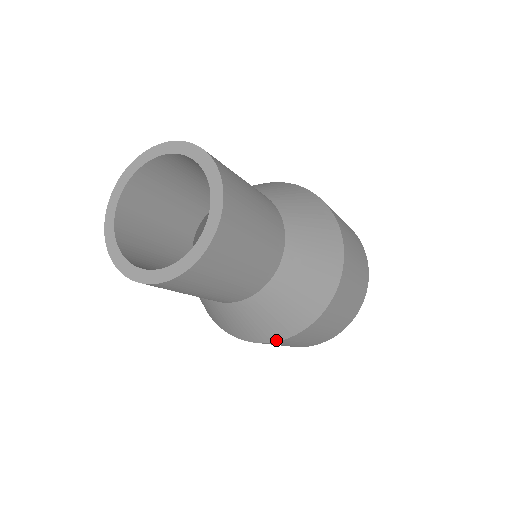
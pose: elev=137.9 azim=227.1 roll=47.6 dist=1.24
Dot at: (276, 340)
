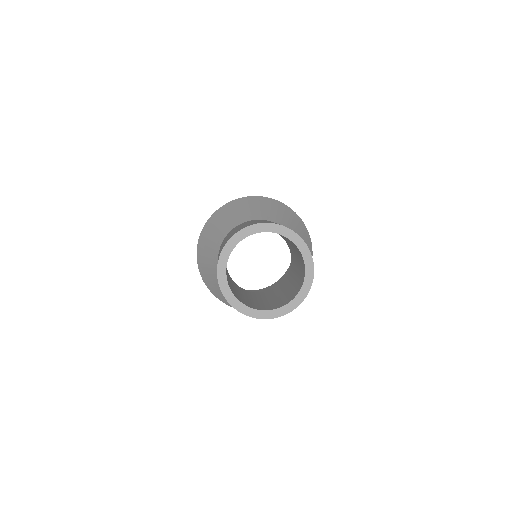
Dot at: (209, 288)
